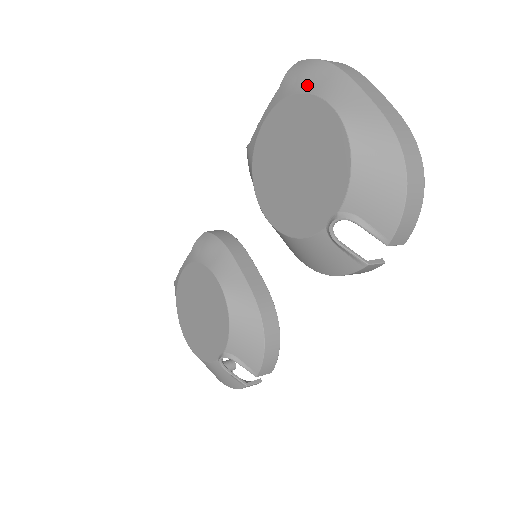
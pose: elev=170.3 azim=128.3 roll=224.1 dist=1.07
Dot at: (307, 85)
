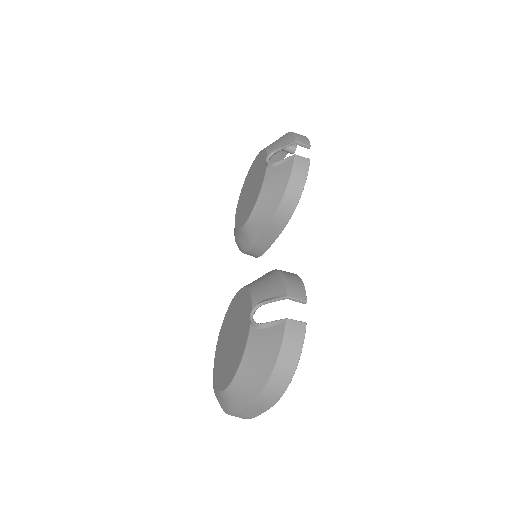
Dot at: occluded
